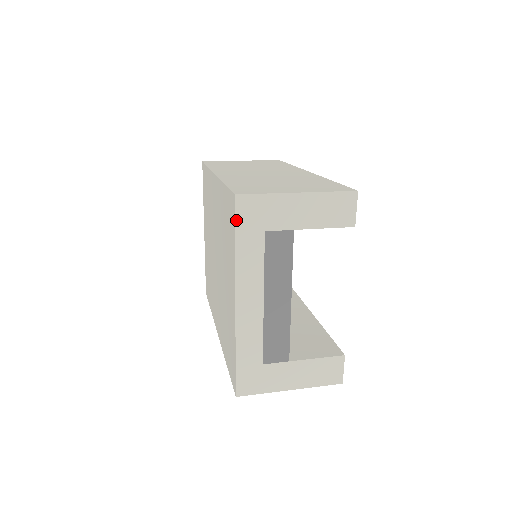
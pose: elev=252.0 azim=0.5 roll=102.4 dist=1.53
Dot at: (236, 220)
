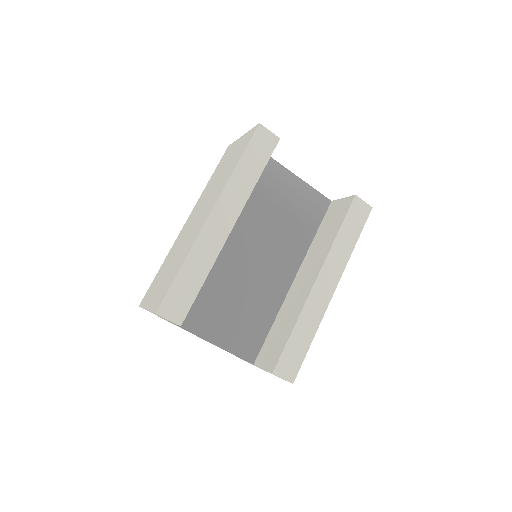
Dot at: occluded
